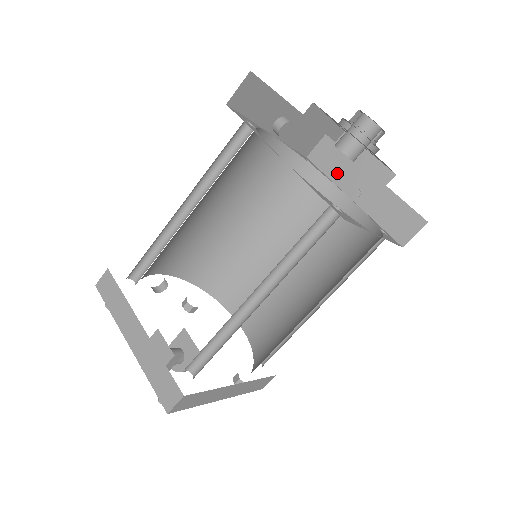
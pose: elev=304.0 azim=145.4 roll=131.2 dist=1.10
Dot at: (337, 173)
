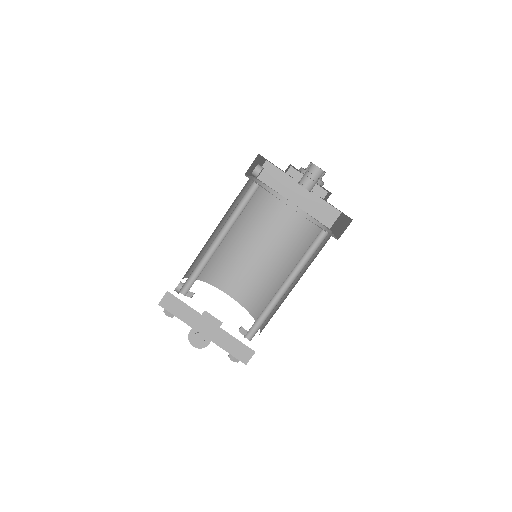
Dot at: (280, 187)
